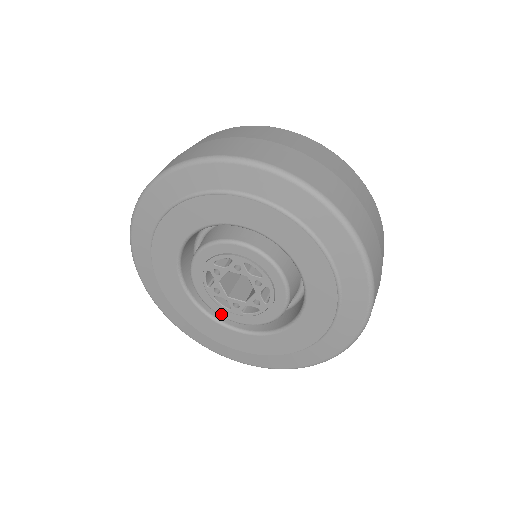
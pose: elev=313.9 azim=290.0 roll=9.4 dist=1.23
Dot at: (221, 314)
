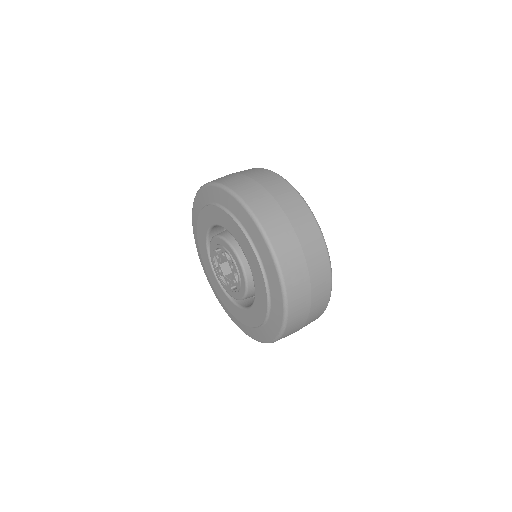
Dot at: (225, 289)
